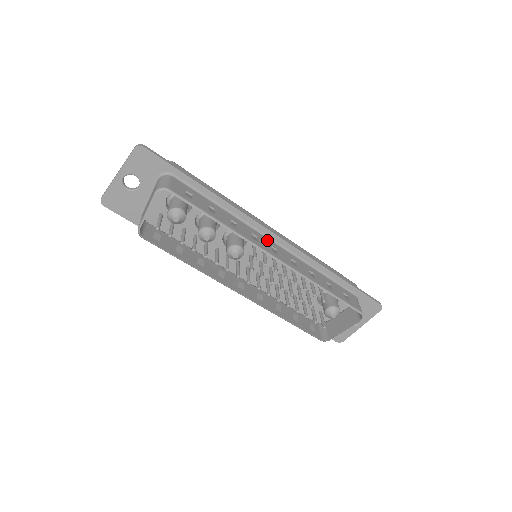
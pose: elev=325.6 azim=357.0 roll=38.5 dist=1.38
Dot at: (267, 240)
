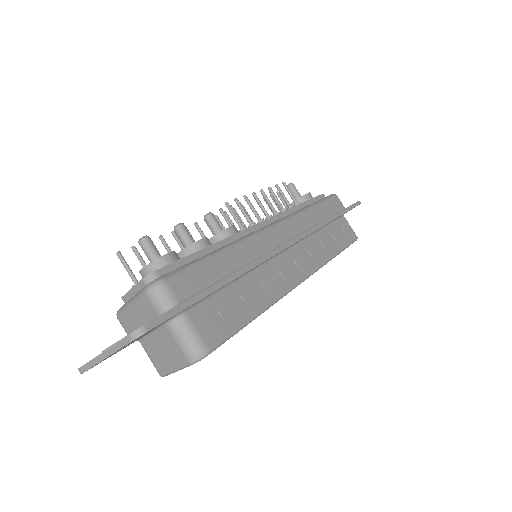
Dot at: (283, 259)
